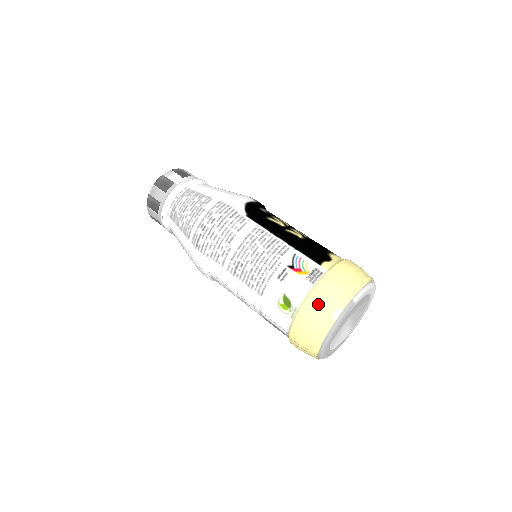
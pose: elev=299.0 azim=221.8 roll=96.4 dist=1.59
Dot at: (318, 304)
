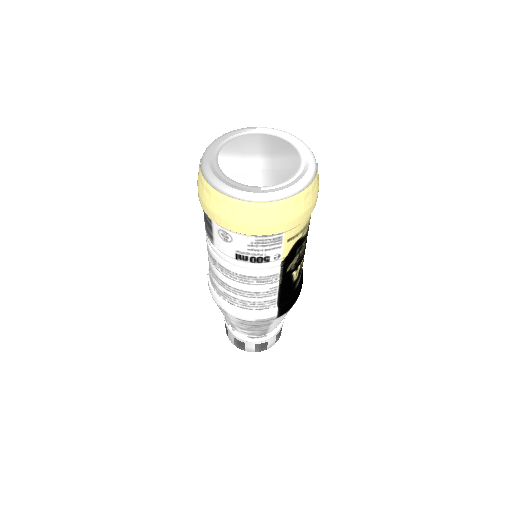
Dot at: occluded
